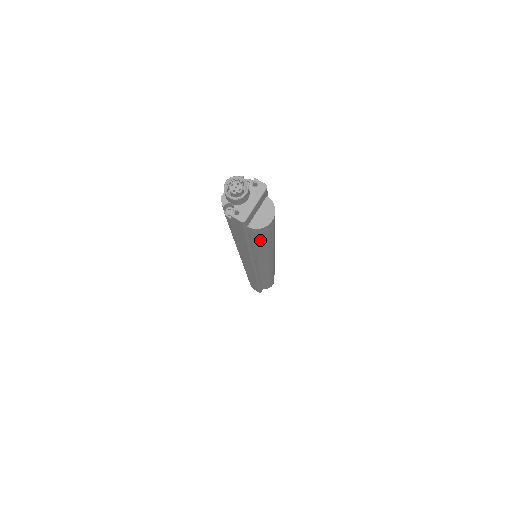
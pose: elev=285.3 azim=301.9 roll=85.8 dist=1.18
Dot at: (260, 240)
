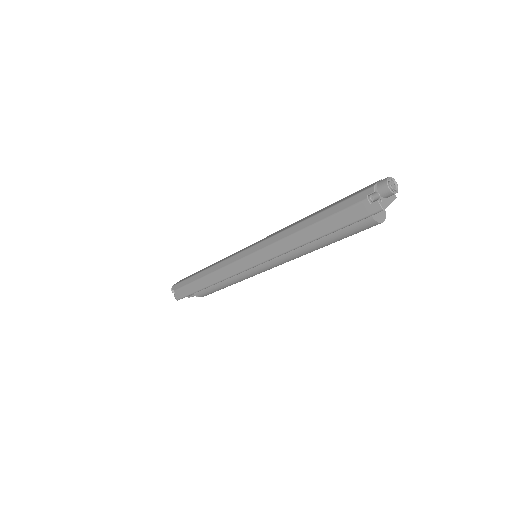
Dot at: (348, 233)
